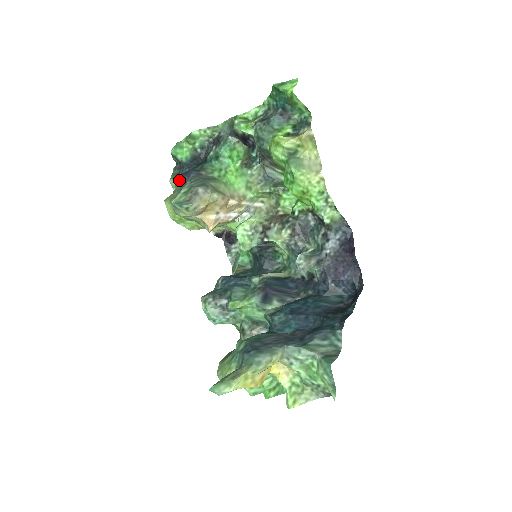
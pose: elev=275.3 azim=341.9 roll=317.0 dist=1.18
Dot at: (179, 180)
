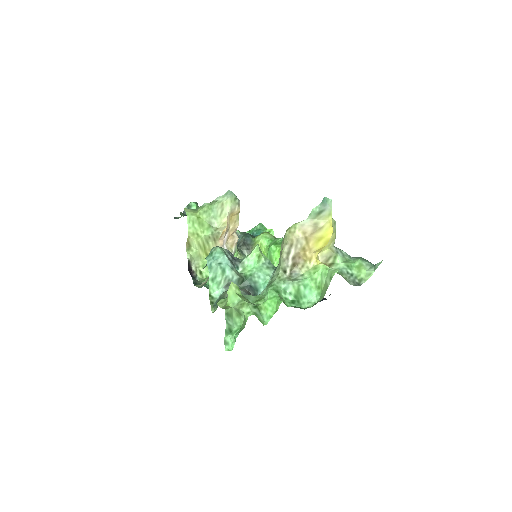
Dot at: occluded
